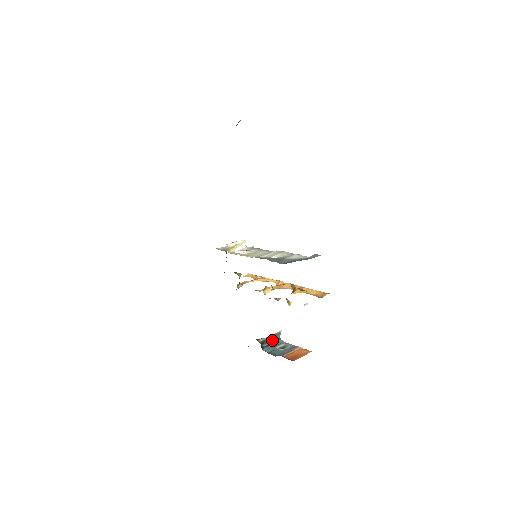
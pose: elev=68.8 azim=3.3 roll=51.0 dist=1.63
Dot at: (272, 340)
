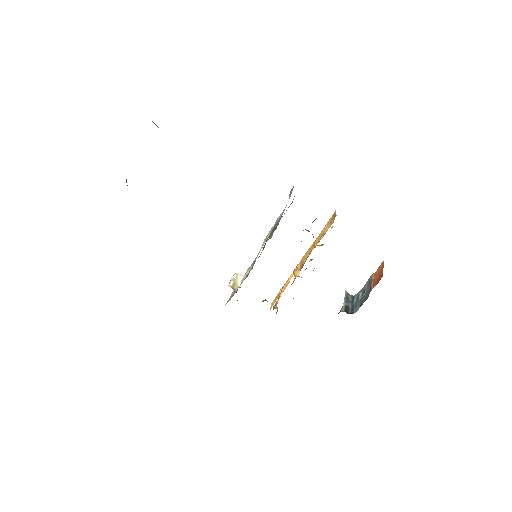
Dot at: (349, 303)
